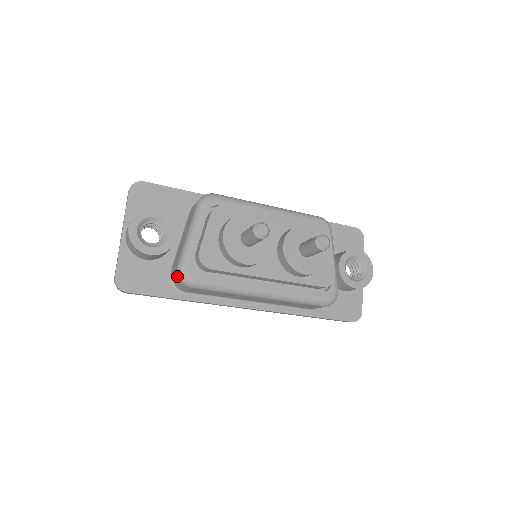
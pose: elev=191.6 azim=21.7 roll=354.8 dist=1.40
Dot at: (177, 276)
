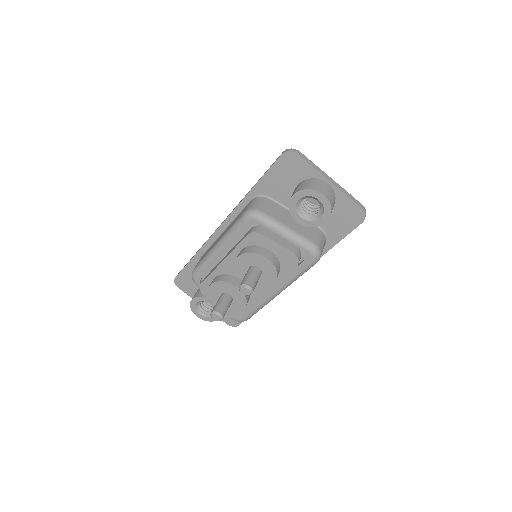
Dot at: occluded
